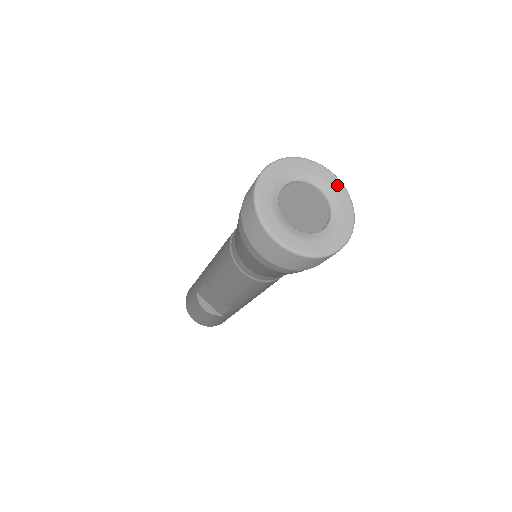
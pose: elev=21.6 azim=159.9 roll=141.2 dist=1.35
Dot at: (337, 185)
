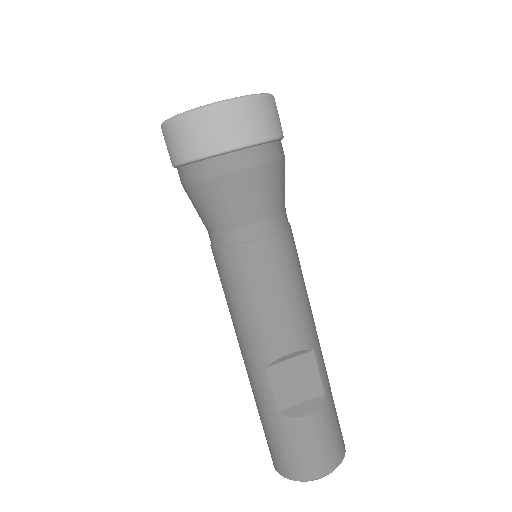
Dot at: occluded
